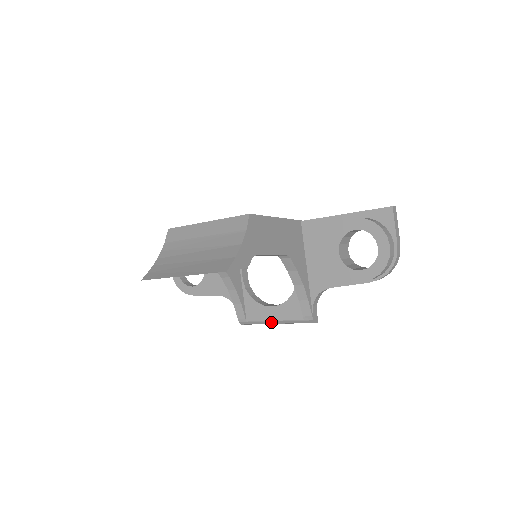
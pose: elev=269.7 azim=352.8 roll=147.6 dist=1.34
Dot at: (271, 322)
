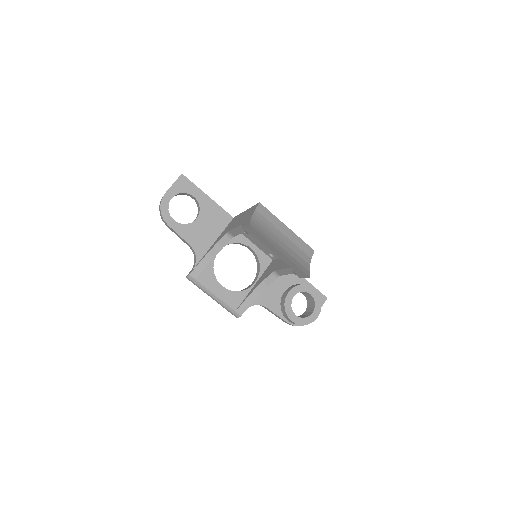
Dot at: (212, 294)
